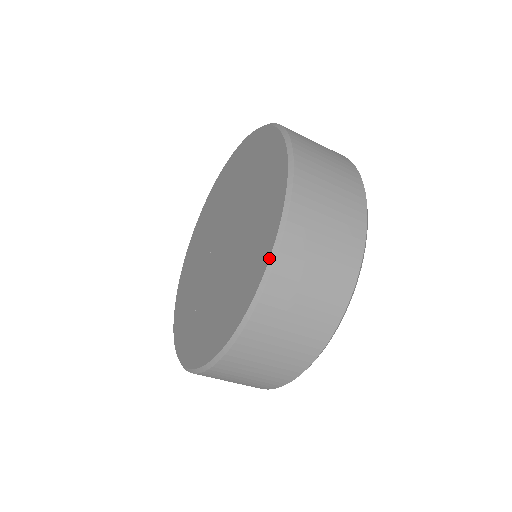
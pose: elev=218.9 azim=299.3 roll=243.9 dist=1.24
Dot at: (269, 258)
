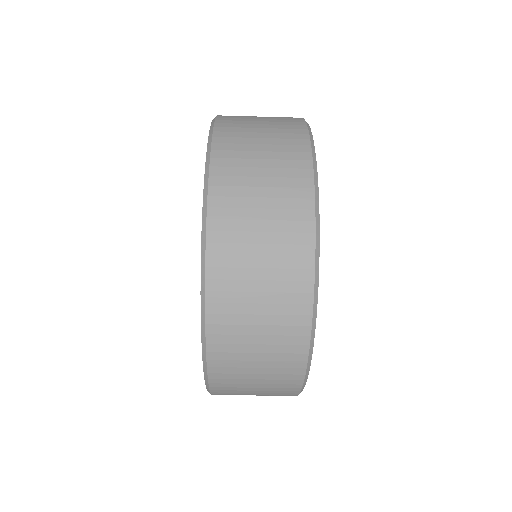
Dot at: occluded
